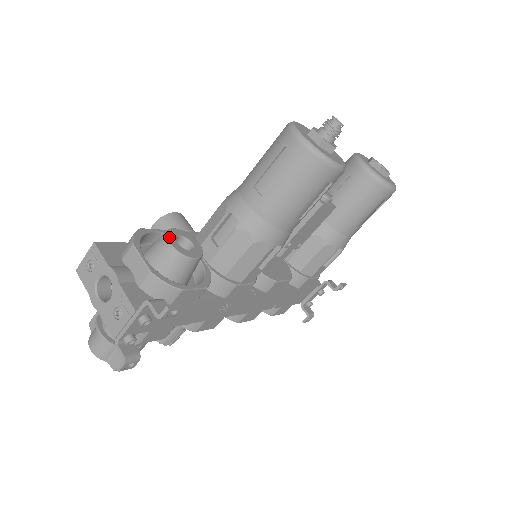
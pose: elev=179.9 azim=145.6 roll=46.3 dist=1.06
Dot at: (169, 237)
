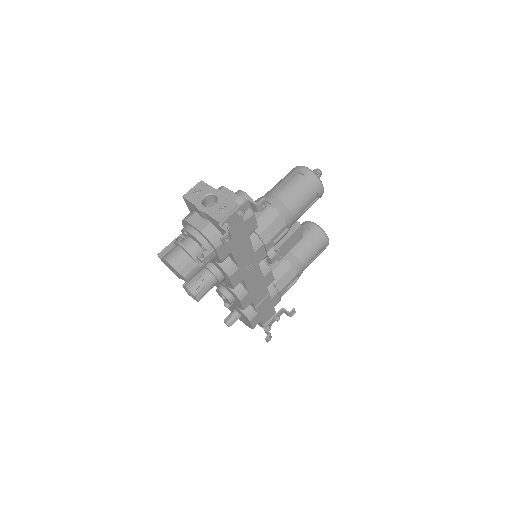
Dot at: (242, 191)
